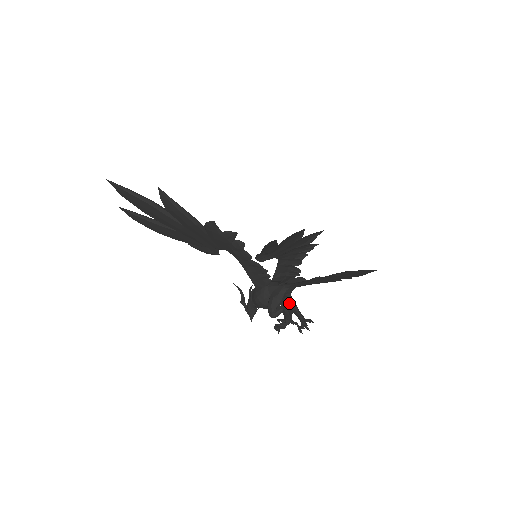
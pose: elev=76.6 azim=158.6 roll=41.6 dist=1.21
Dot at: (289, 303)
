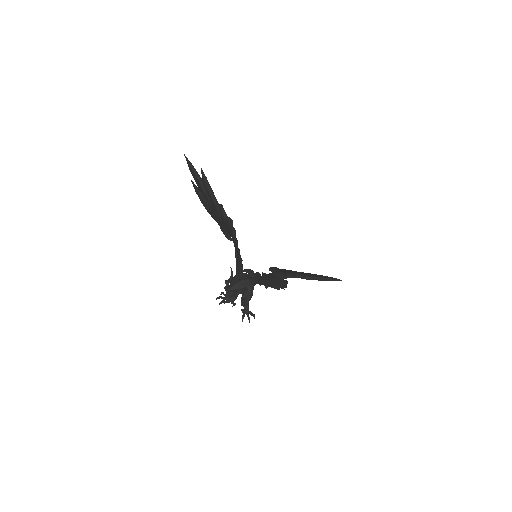
Dot at: (247, 294)
